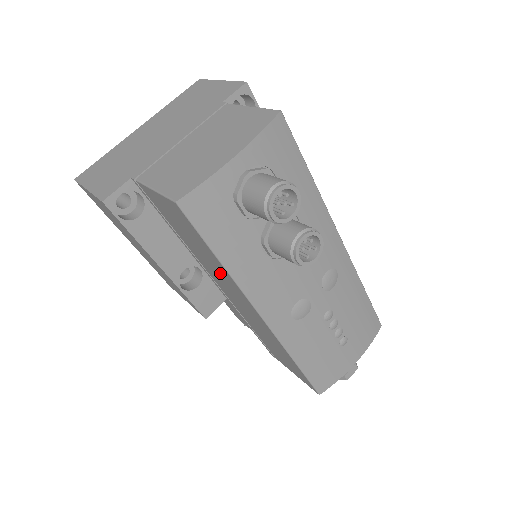
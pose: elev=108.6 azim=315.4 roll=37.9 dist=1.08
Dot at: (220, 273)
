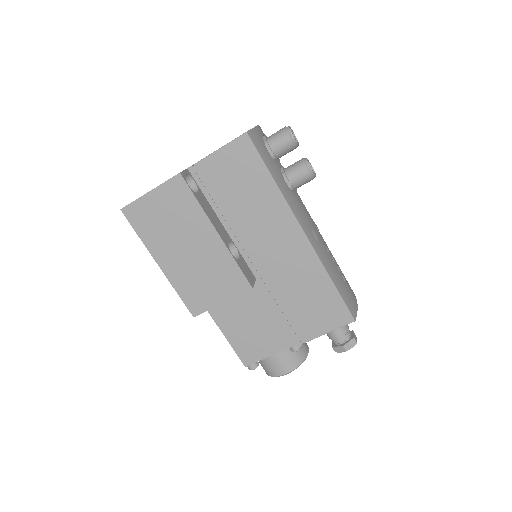
Dot at: (265, 209)
